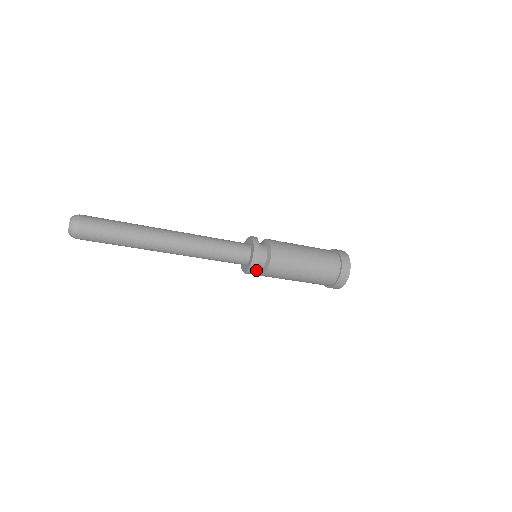
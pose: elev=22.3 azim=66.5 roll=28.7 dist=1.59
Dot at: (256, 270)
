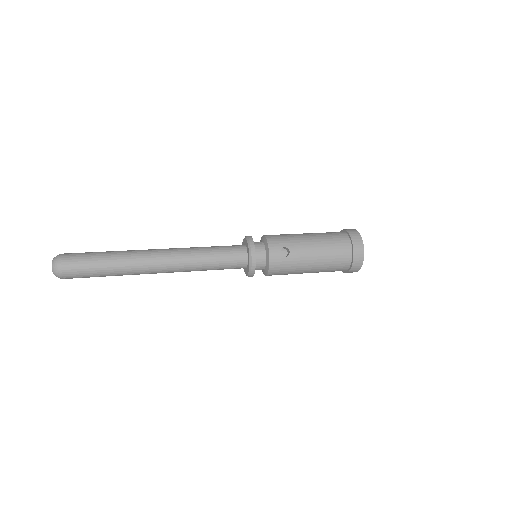
Dot at: occluded
